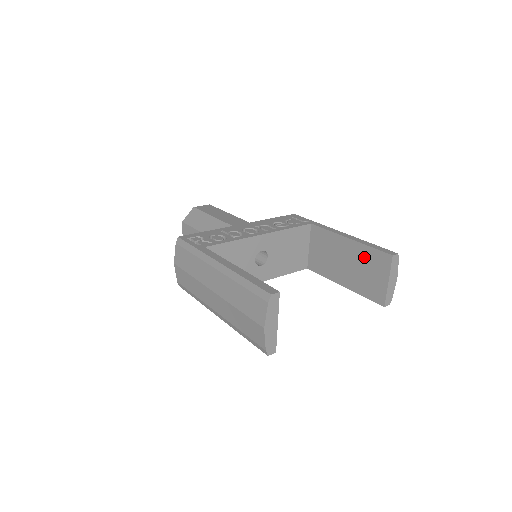
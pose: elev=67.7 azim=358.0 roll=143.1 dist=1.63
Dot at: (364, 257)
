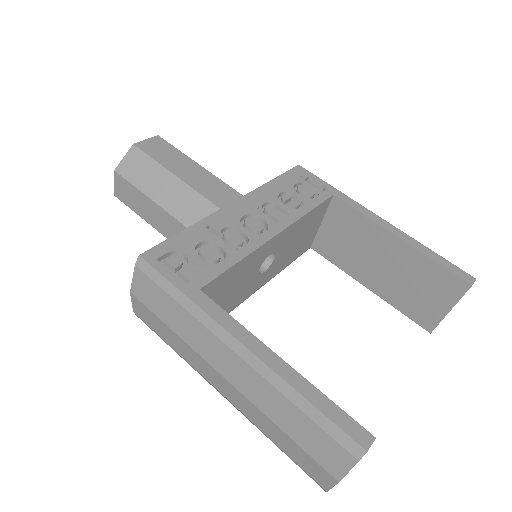
Dot at: (419, 270)
